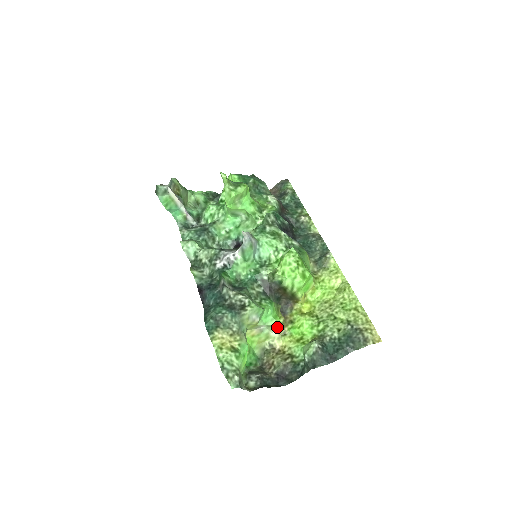
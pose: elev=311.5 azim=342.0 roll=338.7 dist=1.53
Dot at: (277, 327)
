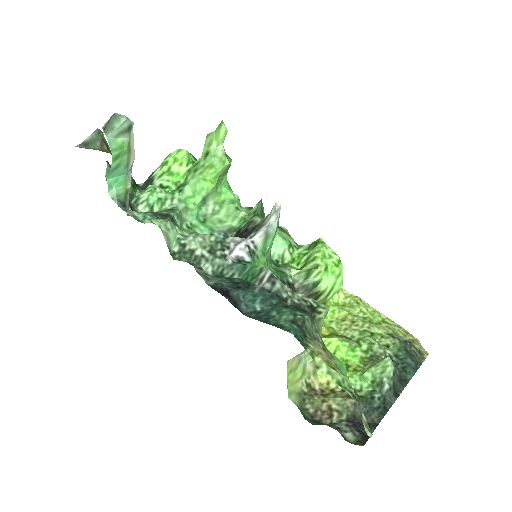
Dot at: occluded
